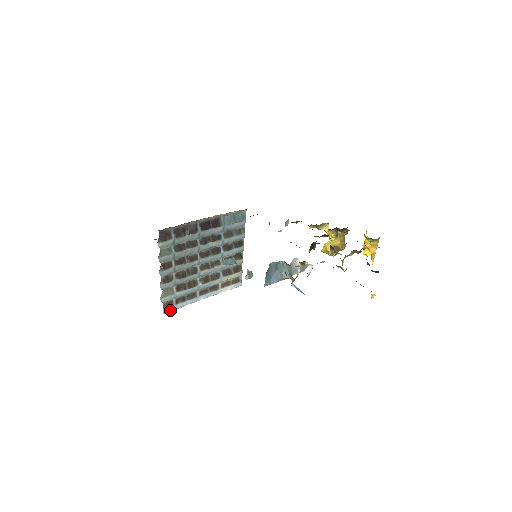
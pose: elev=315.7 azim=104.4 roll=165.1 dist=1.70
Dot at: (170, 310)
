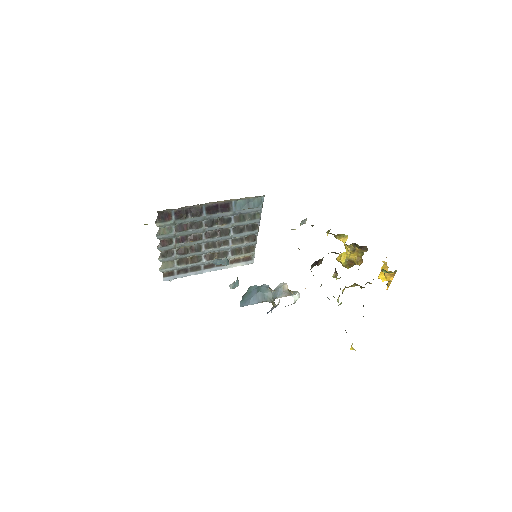
Dot at: (171, 279)
